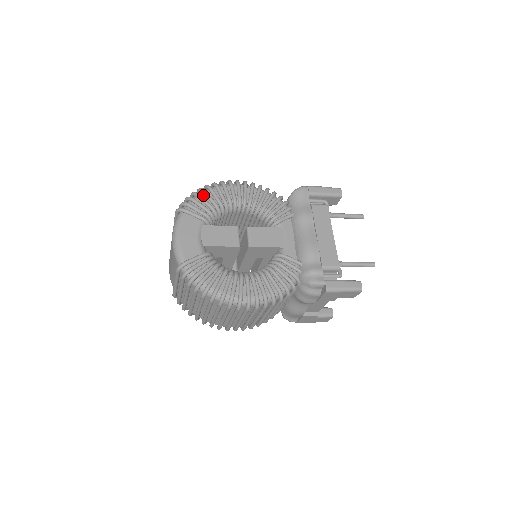
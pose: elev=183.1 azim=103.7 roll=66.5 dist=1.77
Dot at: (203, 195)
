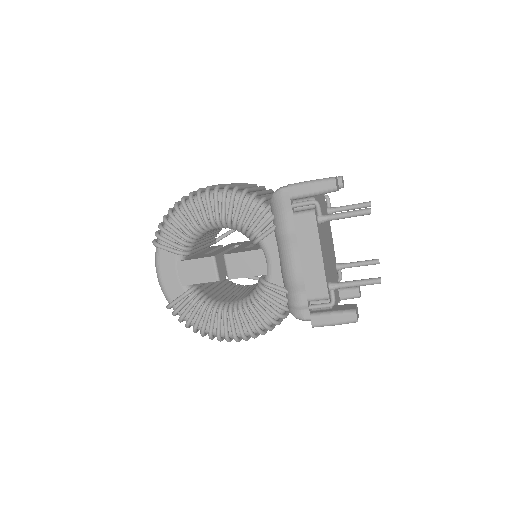
Dot at: (173, 220)
